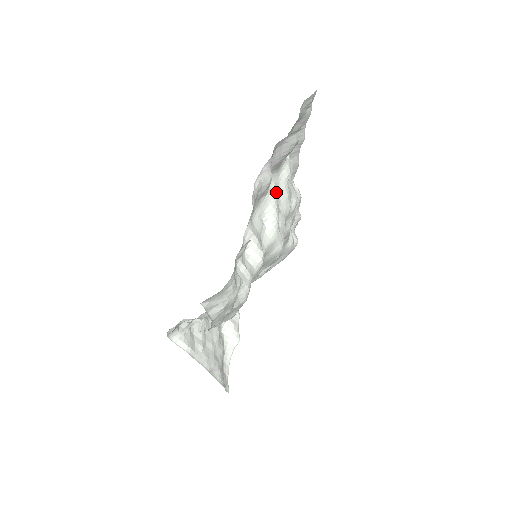
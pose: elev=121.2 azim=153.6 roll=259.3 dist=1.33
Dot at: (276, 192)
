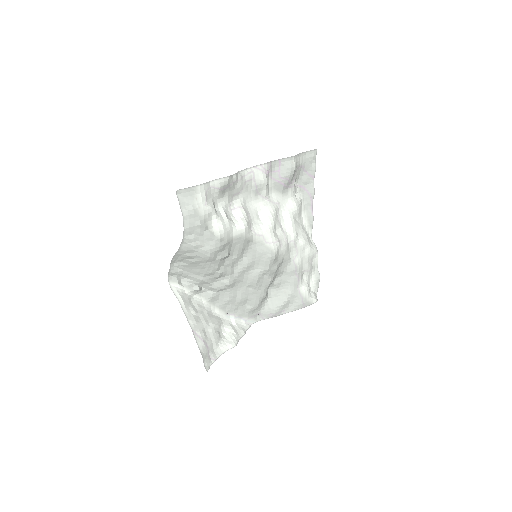
Dot at: (279, 211)
